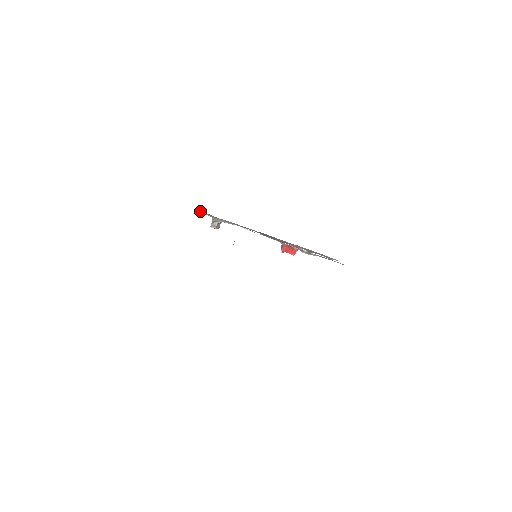
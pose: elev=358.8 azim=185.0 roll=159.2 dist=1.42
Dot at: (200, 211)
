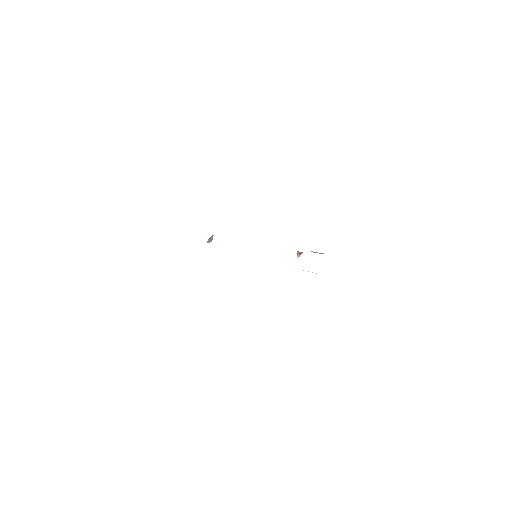
Dot at: occluded
